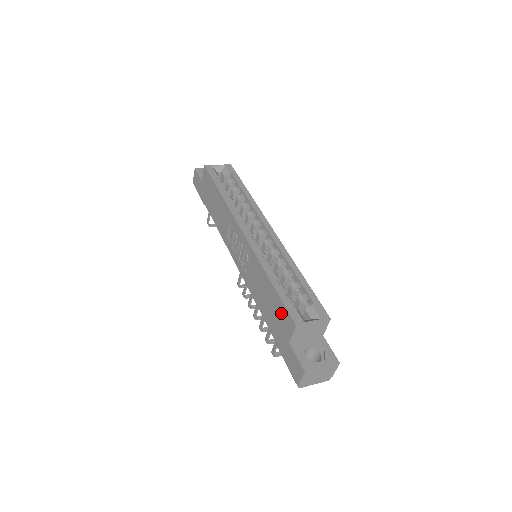
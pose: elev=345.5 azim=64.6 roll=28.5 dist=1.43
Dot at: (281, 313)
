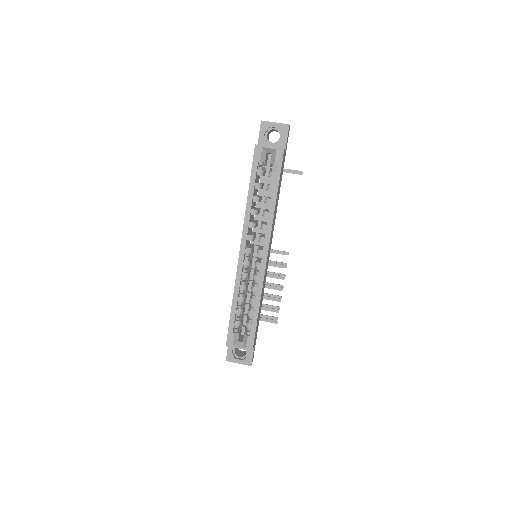
Dot at: occluded
